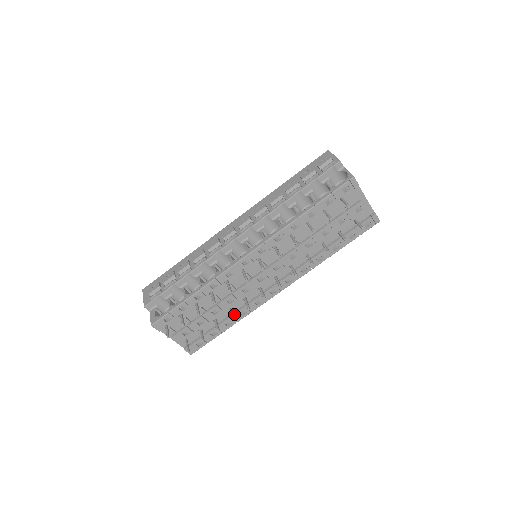
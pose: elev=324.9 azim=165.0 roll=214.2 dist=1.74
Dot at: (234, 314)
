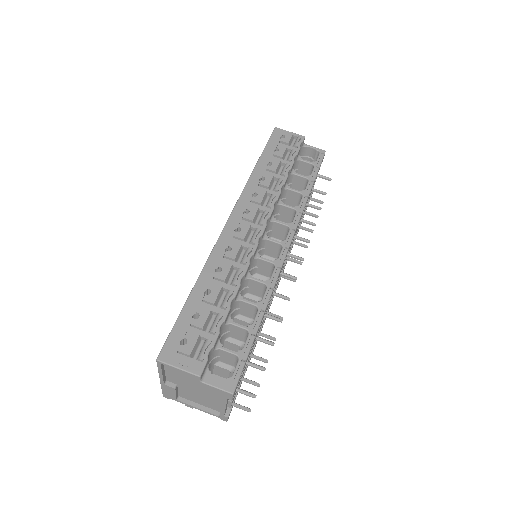
Dot at: (258, 336)
